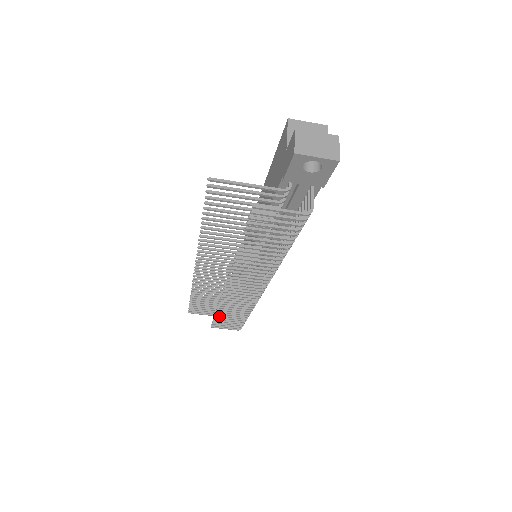
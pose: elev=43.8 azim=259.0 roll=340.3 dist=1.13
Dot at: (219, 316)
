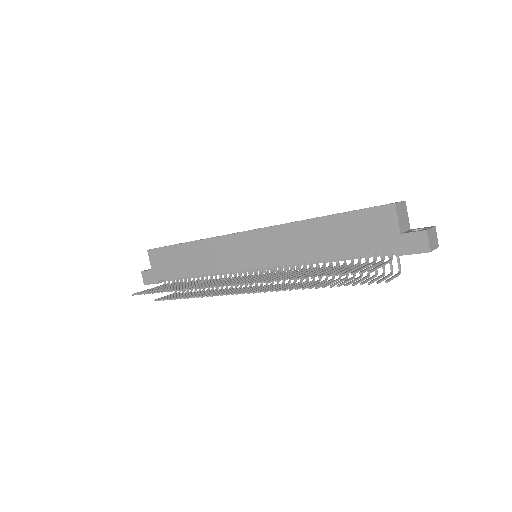
Dot at: occluded
